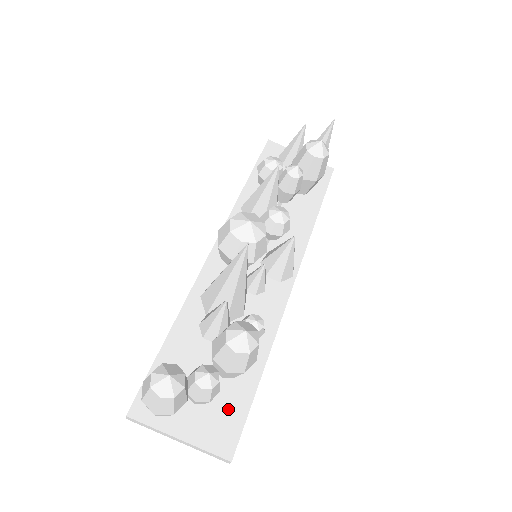
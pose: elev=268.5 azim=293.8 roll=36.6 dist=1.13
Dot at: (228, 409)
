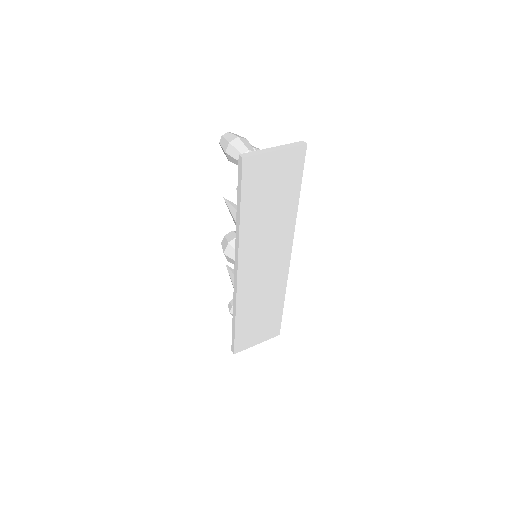
Dot at: occluded
